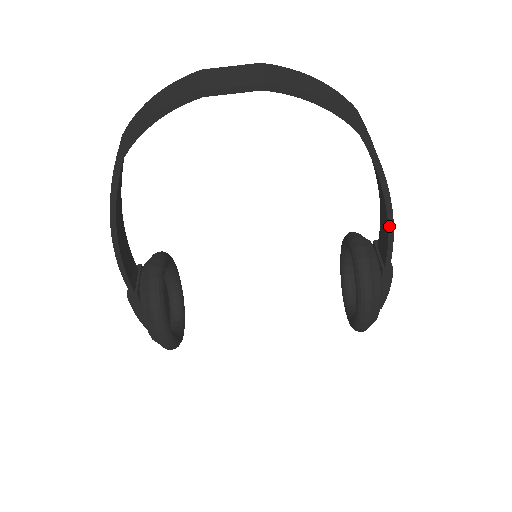
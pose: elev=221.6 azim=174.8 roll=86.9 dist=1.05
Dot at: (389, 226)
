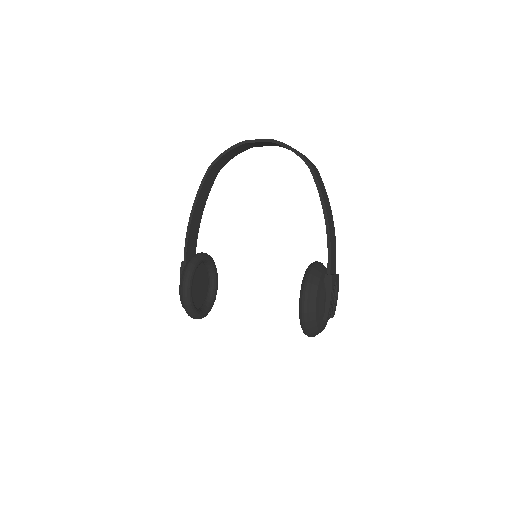
Dot at: (327, 235)
